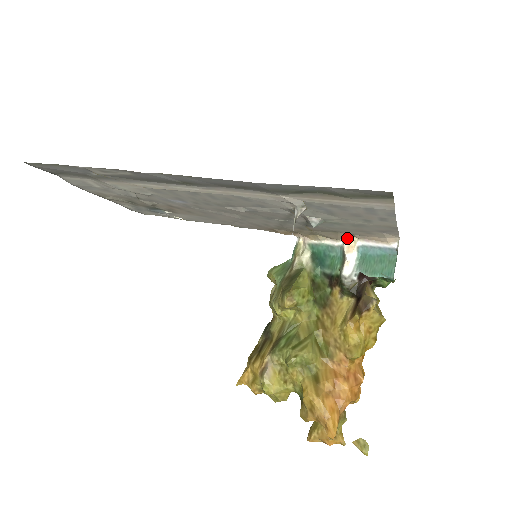
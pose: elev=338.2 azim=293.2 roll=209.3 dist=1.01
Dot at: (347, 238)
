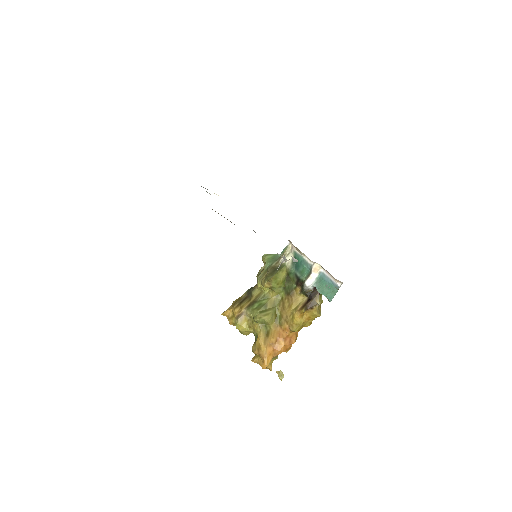
Dot at: (316, 263)
